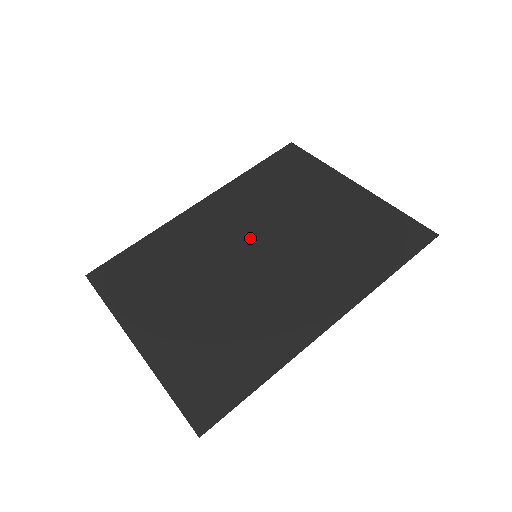
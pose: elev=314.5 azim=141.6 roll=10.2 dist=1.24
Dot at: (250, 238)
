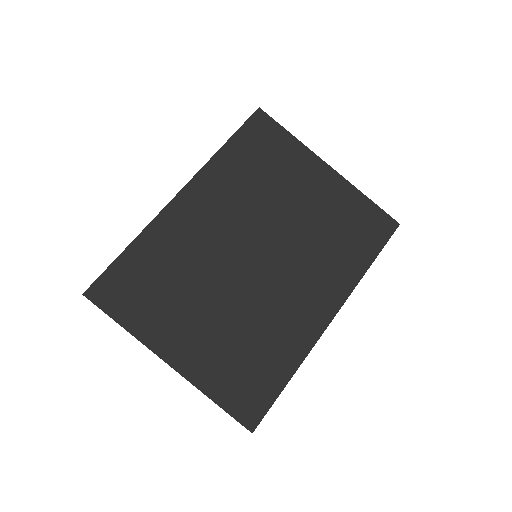
Dot at: (246, 236)
